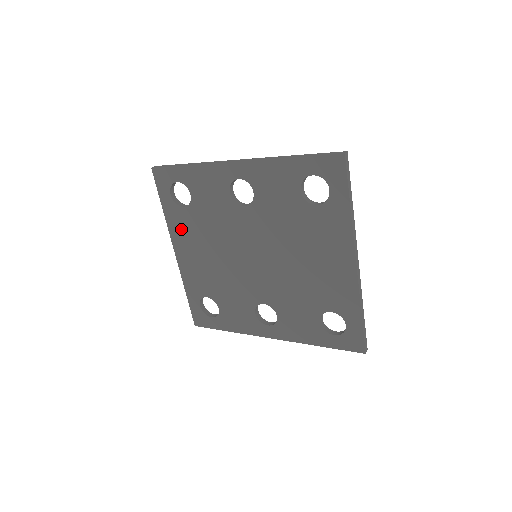
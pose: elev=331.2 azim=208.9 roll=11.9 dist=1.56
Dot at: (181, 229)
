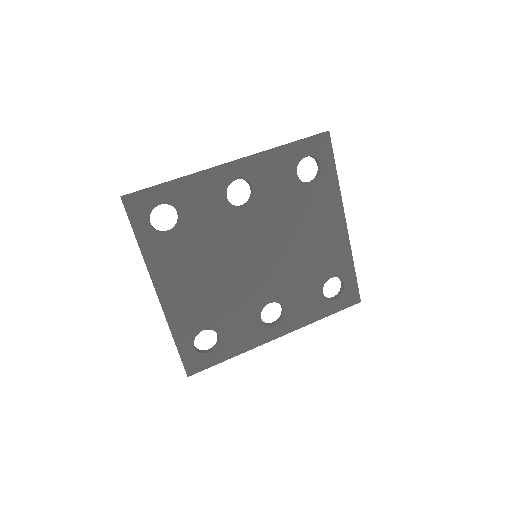
Dot at: (166, 261)
